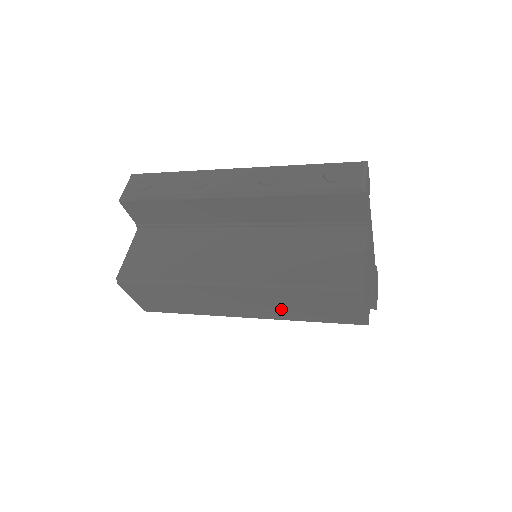
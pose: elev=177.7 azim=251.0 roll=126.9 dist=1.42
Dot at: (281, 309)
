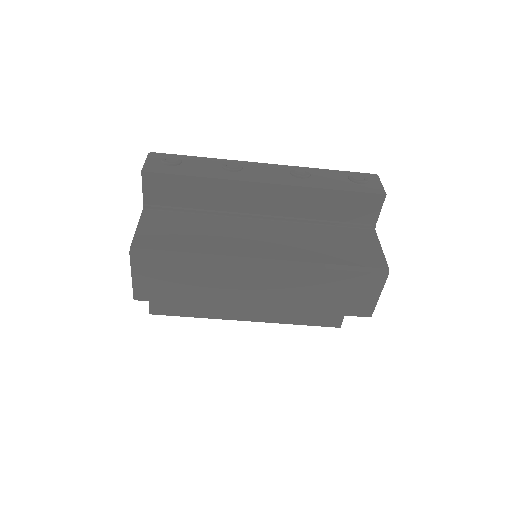
Dot at: (299, 296)
